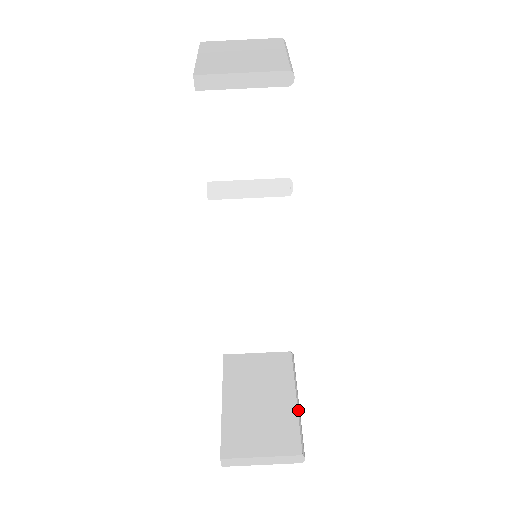
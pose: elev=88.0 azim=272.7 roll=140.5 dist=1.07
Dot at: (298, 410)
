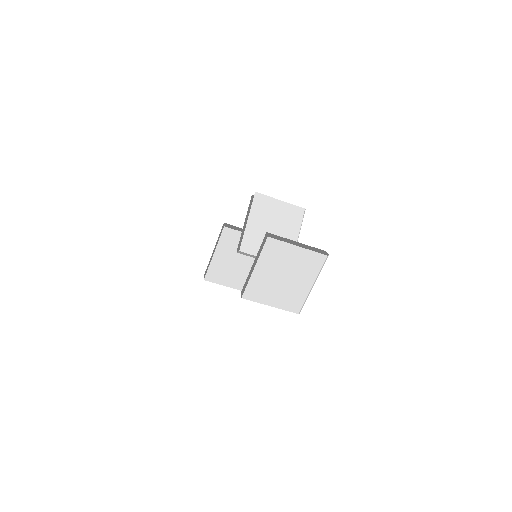
Dot at: occluded
